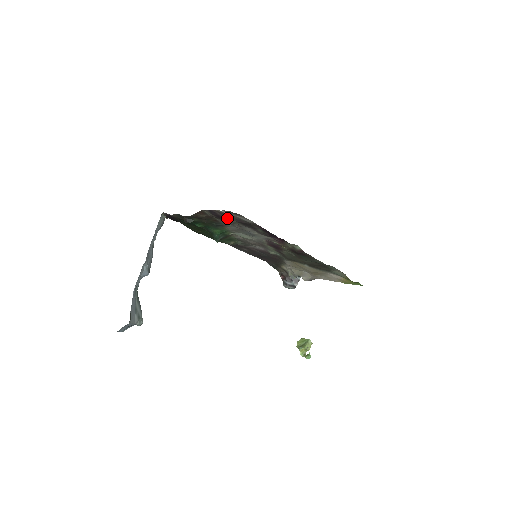
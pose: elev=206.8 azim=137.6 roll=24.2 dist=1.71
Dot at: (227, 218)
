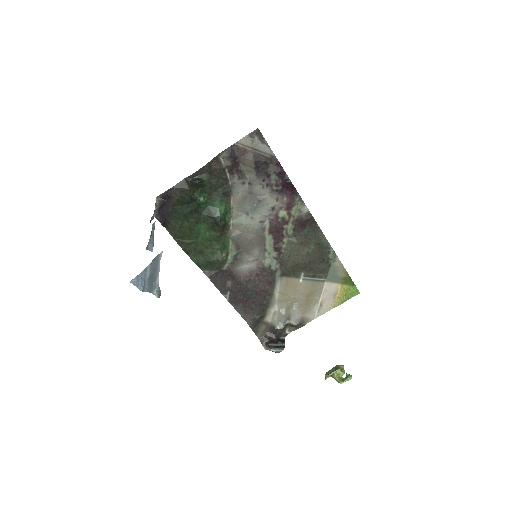
Dot at: (242, 165)
